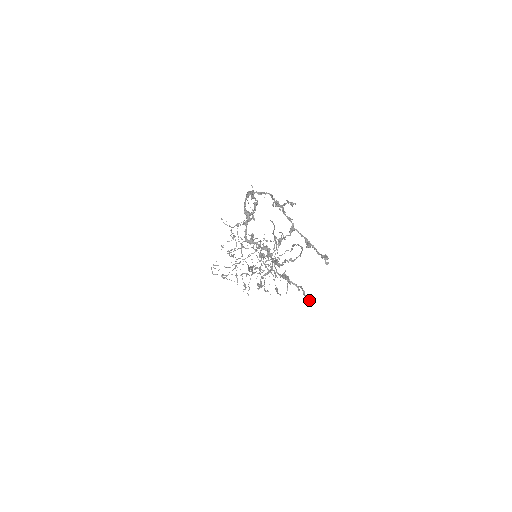
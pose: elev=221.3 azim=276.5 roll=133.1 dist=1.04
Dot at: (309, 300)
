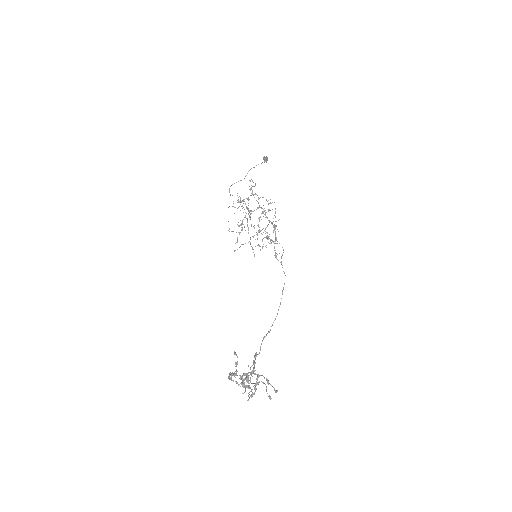
Dot at: (269, 396)
